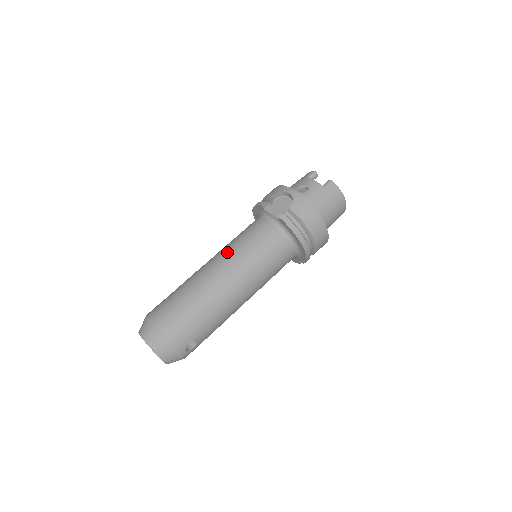
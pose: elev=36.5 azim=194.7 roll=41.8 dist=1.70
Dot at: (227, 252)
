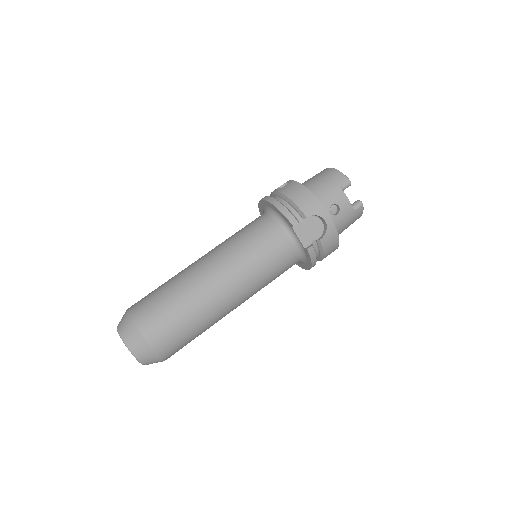
Dot at: (240, 269)
